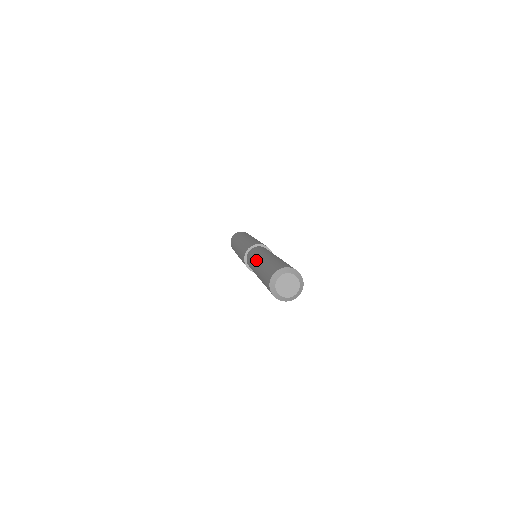
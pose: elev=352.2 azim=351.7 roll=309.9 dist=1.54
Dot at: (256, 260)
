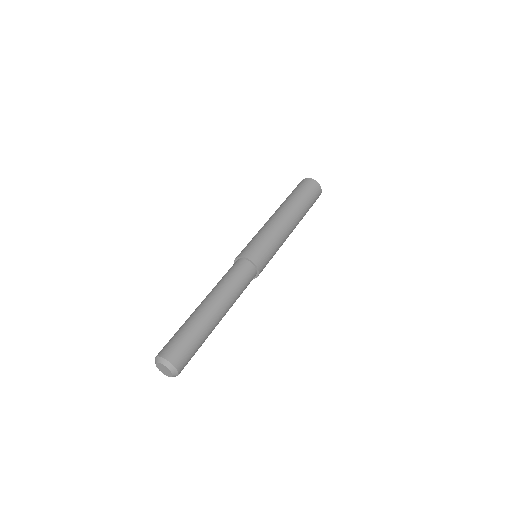
Dot at: occluded
